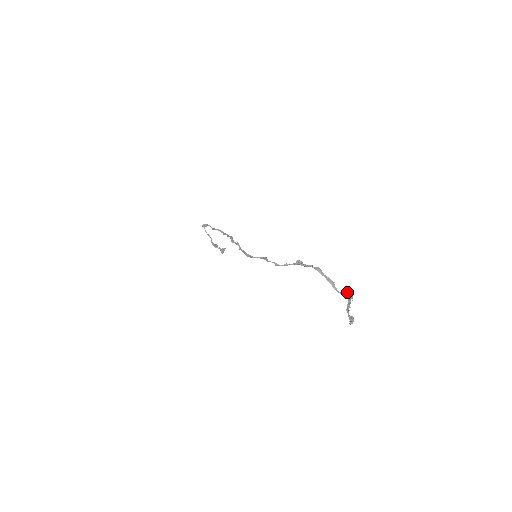
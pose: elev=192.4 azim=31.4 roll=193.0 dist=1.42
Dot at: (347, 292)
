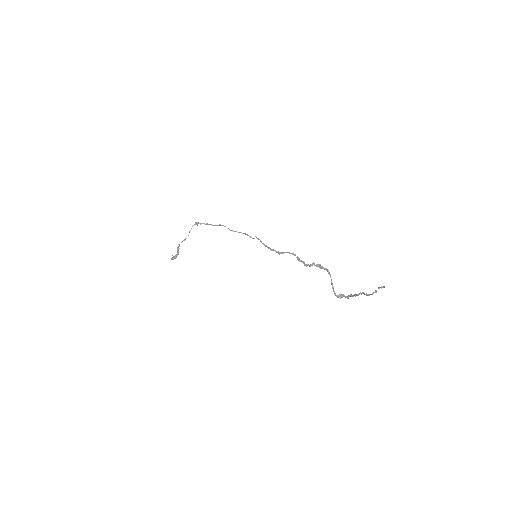
Dot at: (343, 295)
